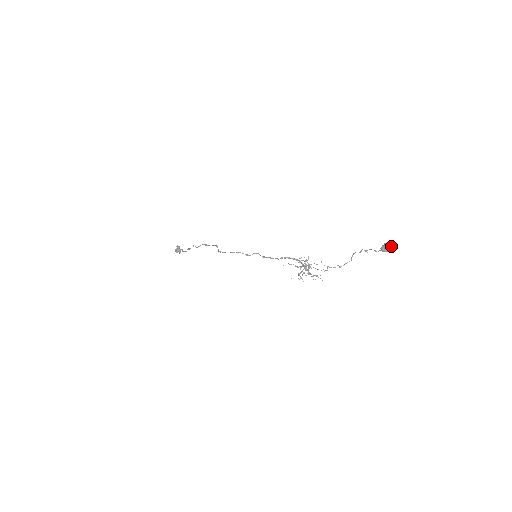
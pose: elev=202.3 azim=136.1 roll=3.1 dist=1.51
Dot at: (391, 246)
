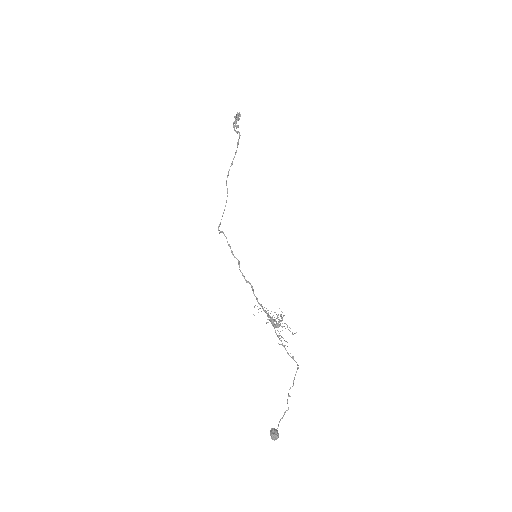
Dot at: occluded
